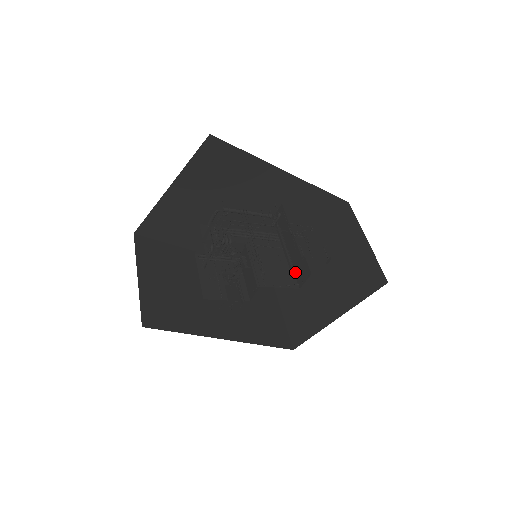
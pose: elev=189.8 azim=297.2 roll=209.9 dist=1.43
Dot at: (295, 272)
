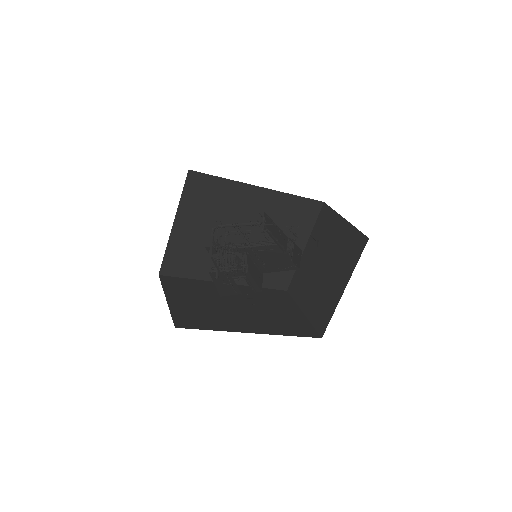
Dot at: (292, 260)
